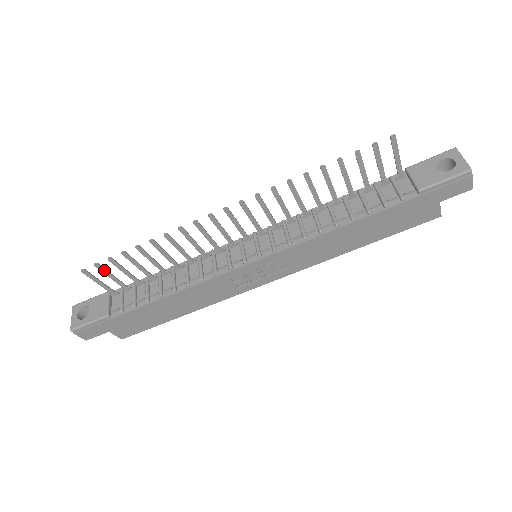
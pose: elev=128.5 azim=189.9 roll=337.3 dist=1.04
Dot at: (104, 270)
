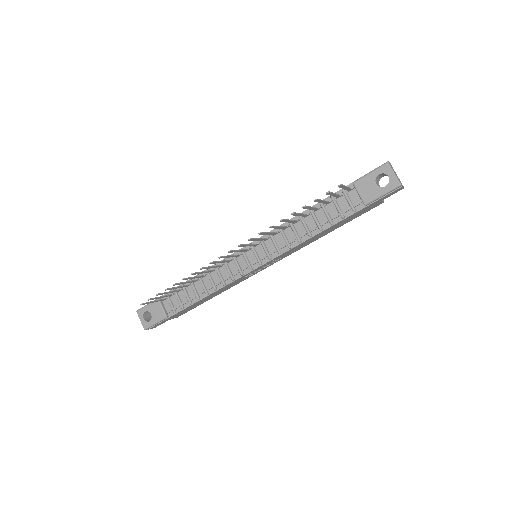
Dot at: (155, 298)
